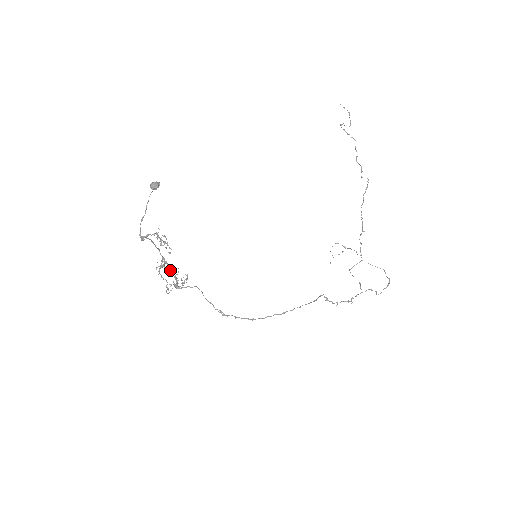
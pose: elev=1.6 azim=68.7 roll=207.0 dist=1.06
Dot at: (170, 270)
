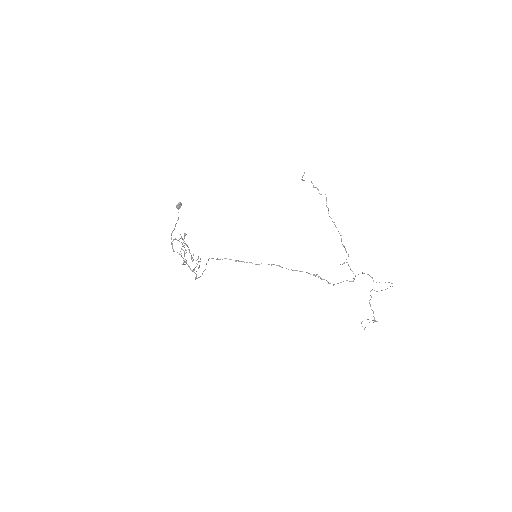
Dot at: occluded
